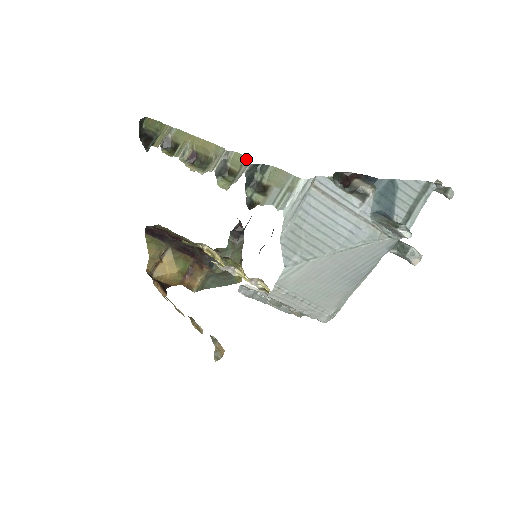
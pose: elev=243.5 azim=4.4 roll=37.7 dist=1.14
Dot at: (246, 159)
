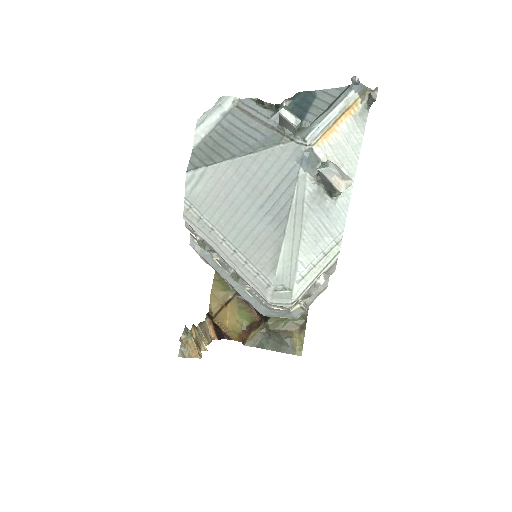
Dot at: occluded
